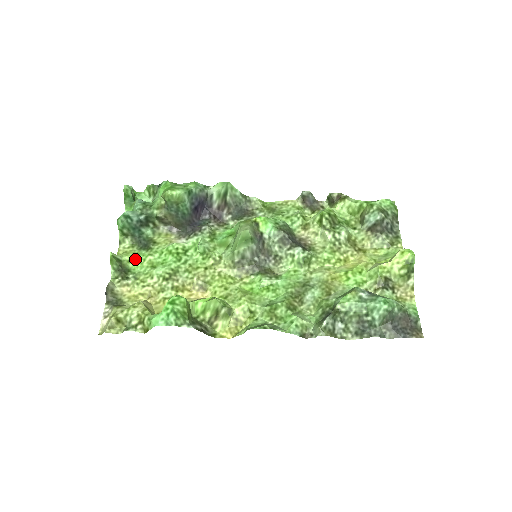
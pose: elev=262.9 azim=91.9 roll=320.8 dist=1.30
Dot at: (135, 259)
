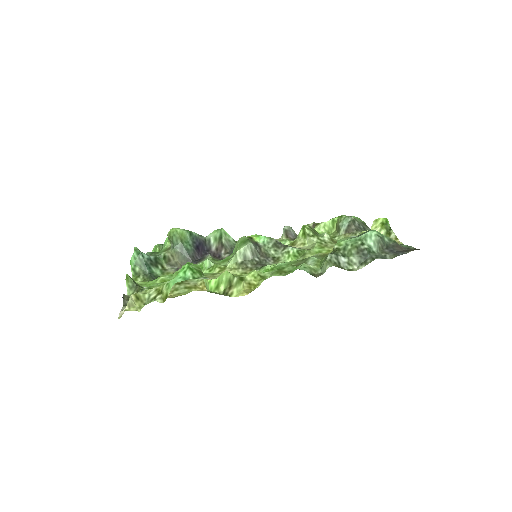
Dot at: (148, 283)
